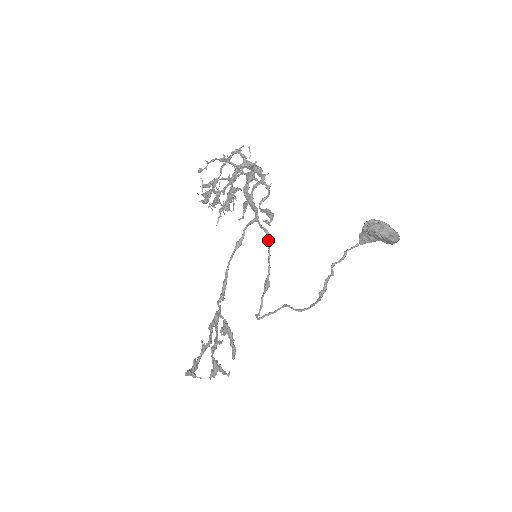
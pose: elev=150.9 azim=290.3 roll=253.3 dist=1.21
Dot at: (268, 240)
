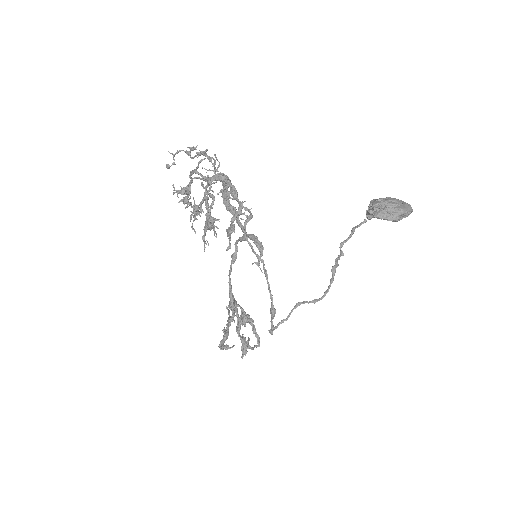
Dot at: (263, 268)
